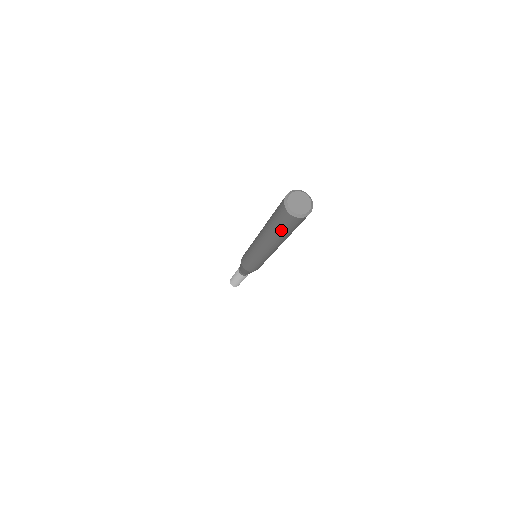
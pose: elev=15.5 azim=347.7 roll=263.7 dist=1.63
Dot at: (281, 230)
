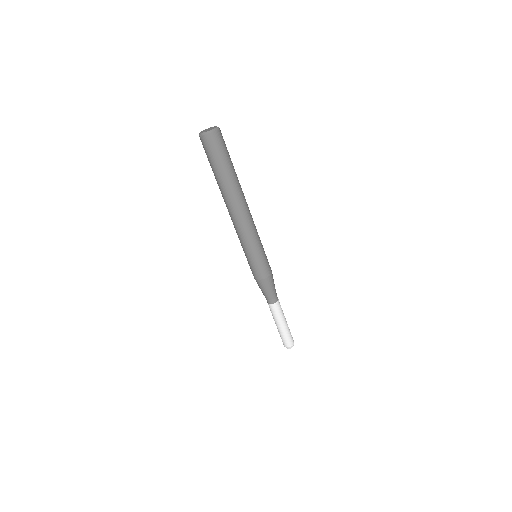
Dot at: (215, 166)
